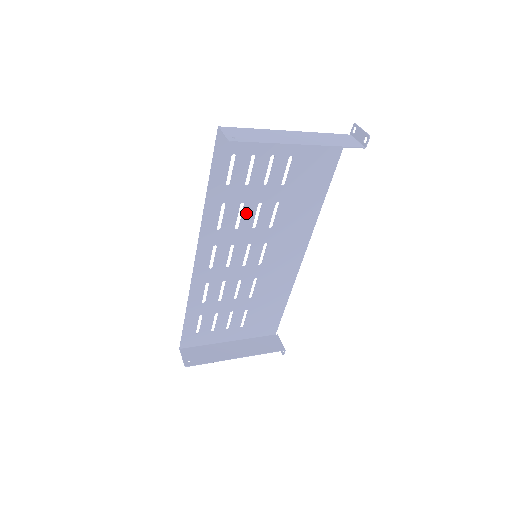
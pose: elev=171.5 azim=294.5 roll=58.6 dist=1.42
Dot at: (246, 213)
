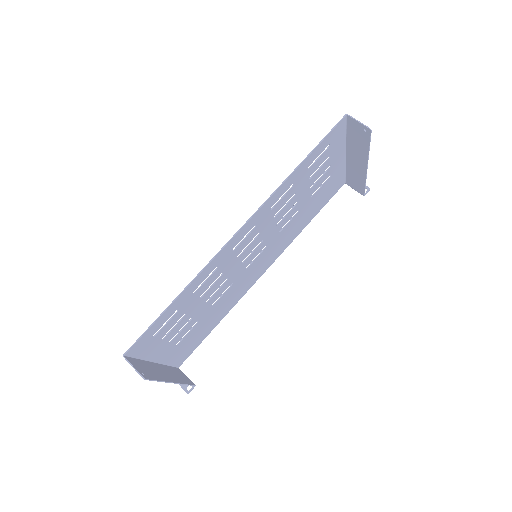
Dot at: (288, 205)
